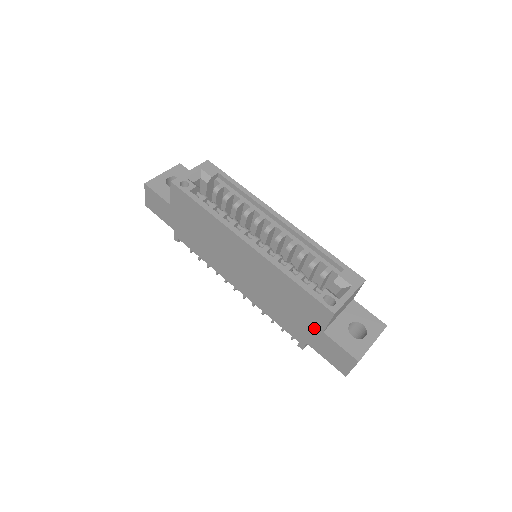
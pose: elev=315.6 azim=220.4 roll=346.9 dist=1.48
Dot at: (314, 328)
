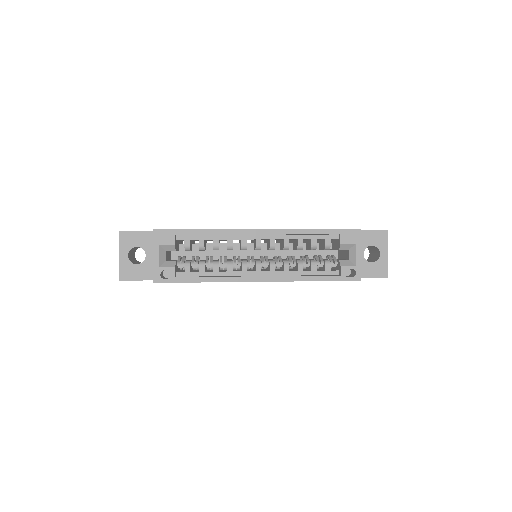
Dot at: occluded
